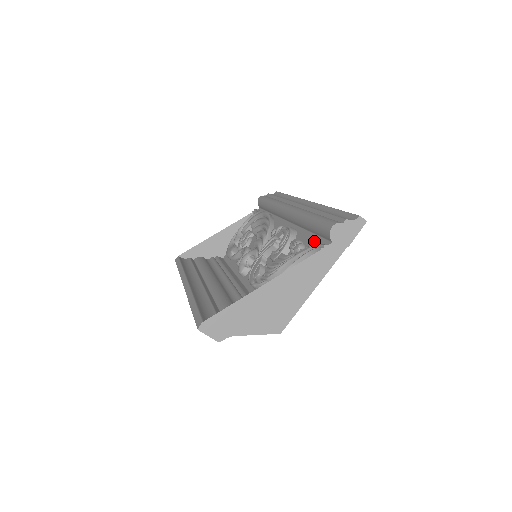
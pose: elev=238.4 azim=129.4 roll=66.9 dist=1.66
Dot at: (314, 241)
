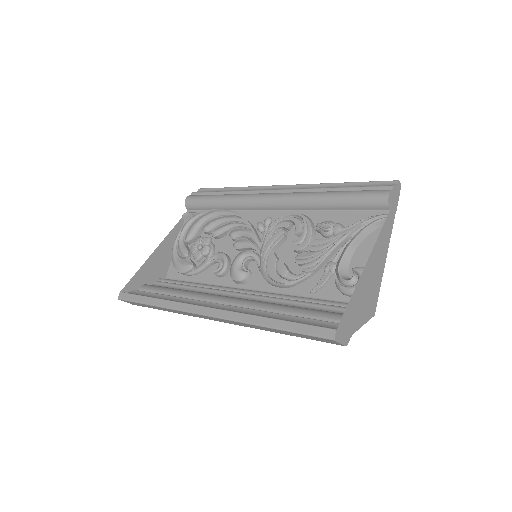
Dot at: (355, 216)
